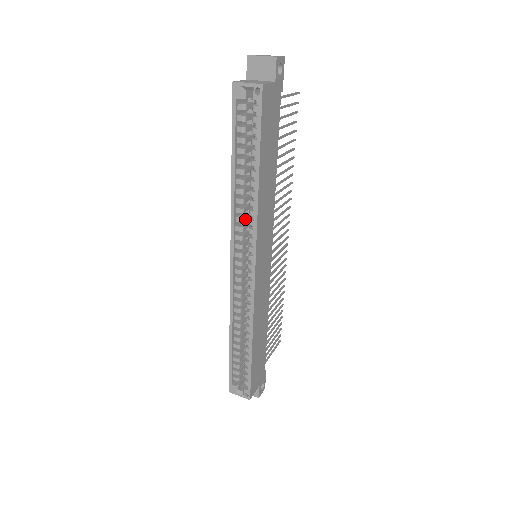
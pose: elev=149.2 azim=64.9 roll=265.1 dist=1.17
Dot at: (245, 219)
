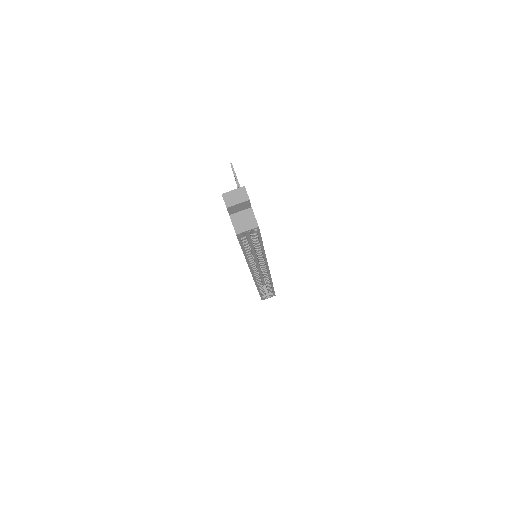
Dot at: occluded
